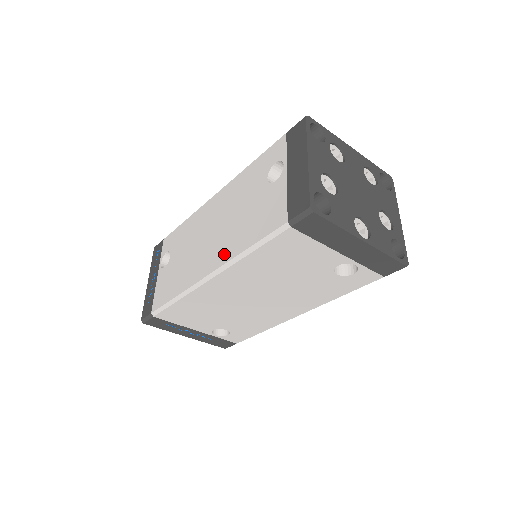
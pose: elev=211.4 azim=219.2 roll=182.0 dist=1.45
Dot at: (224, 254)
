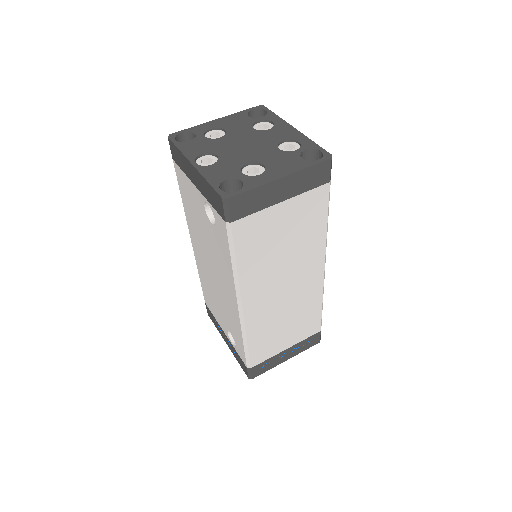
Dot at: occluded
